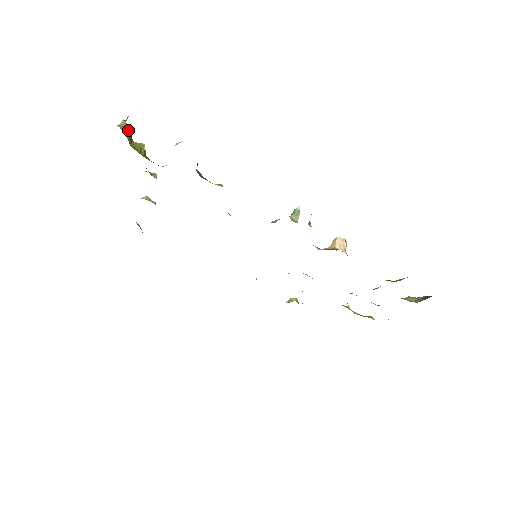
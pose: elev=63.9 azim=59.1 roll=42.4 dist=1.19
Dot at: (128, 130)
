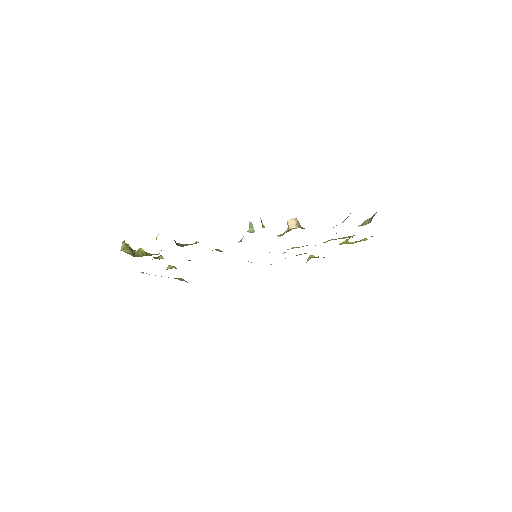
Dot at: (128, 248)
